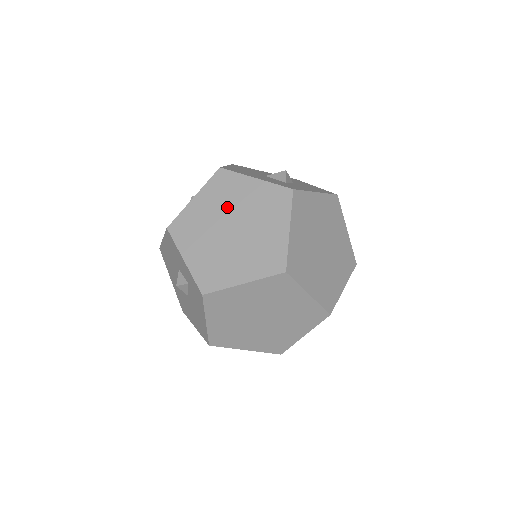
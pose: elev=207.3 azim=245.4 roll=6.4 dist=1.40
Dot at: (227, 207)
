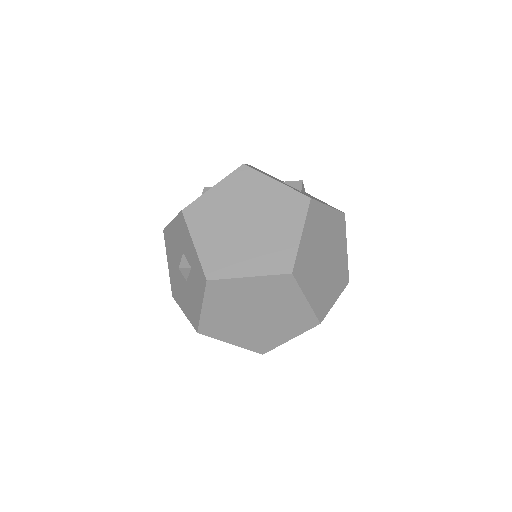
Dot at: (245, 202)
